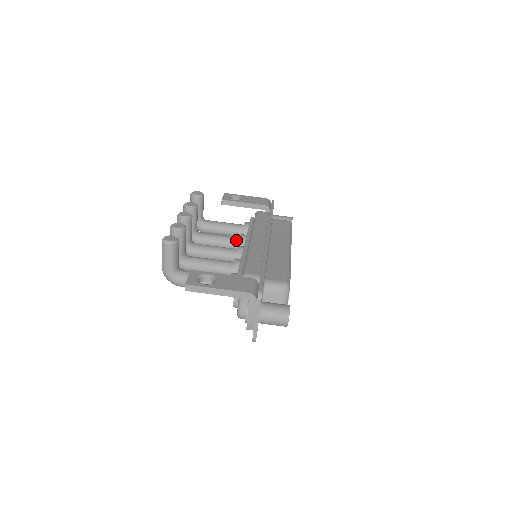
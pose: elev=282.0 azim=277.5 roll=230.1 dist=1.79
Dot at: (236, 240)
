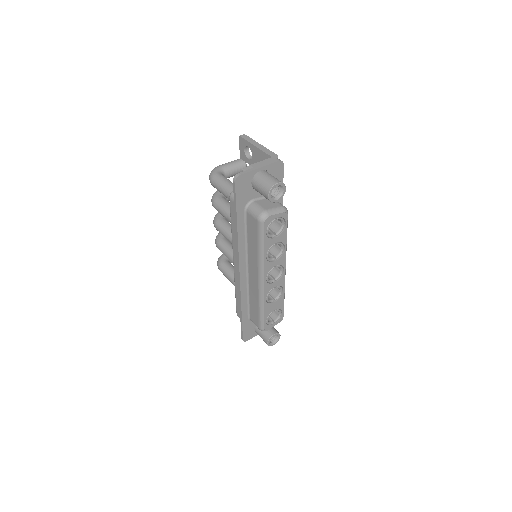
Dot at: occluded
